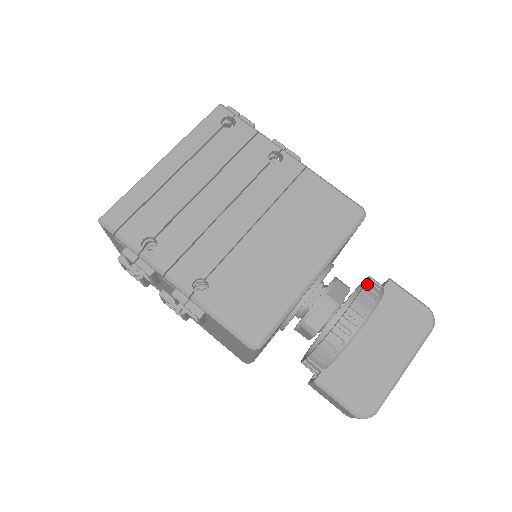
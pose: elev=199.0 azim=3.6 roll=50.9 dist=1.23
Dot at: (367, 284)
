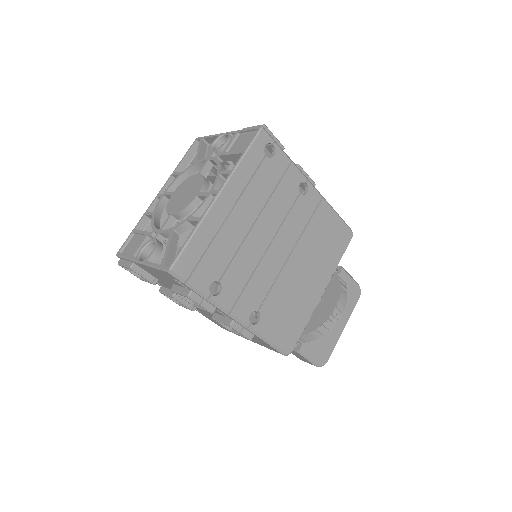
Dot at: (342, 284)
